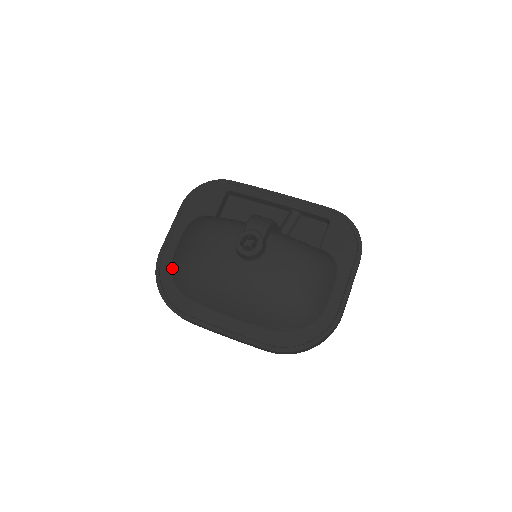
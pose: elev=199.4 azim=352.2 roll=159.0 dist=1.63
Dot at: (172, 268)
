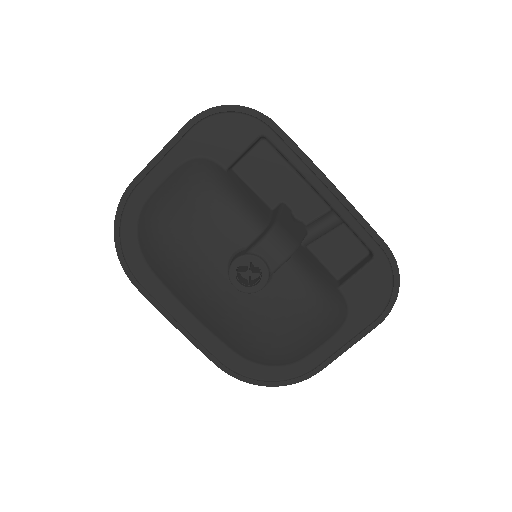
Dot at: (141, 216)
